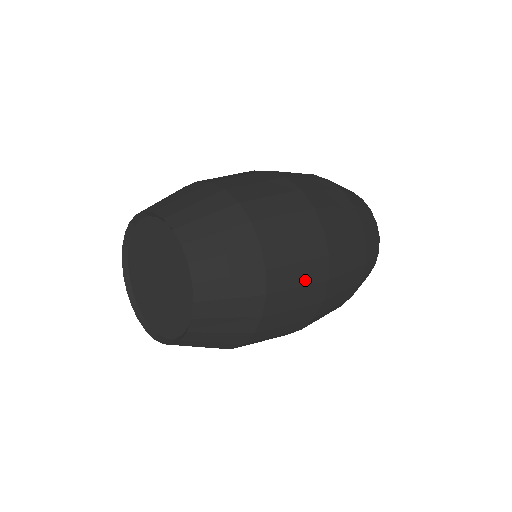
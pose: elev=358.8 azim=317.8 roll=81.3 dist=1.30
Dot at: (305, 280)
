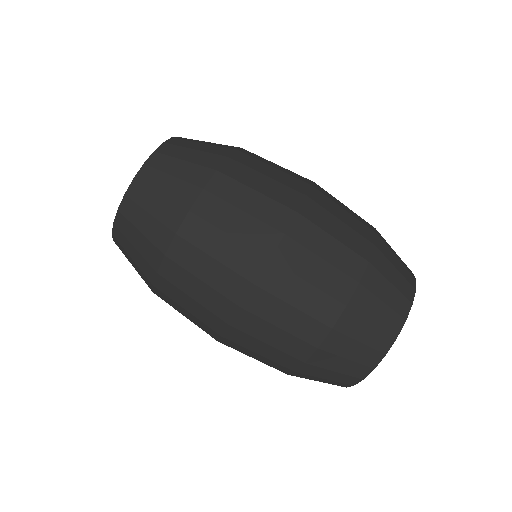
Dot at: (277, 178)
